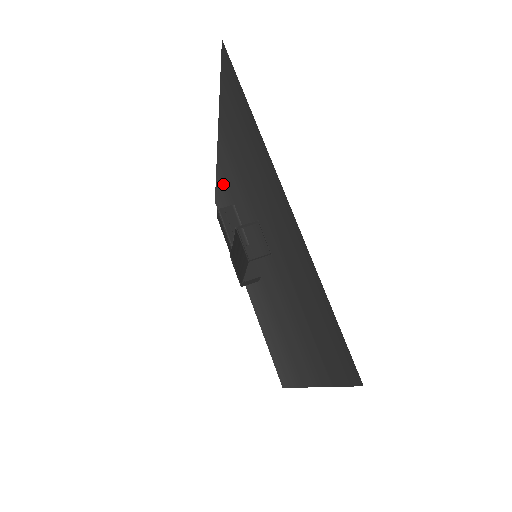
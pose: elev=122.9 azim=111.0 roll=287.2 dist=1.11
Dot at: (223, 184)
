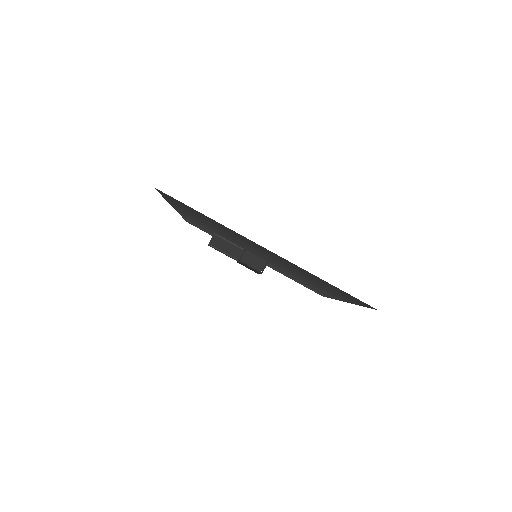
Dot at: occluded
